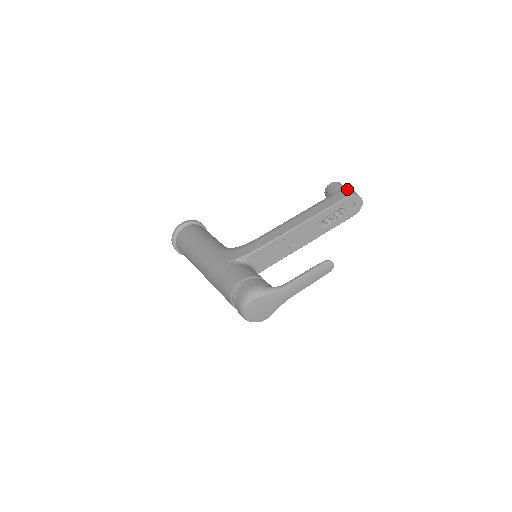
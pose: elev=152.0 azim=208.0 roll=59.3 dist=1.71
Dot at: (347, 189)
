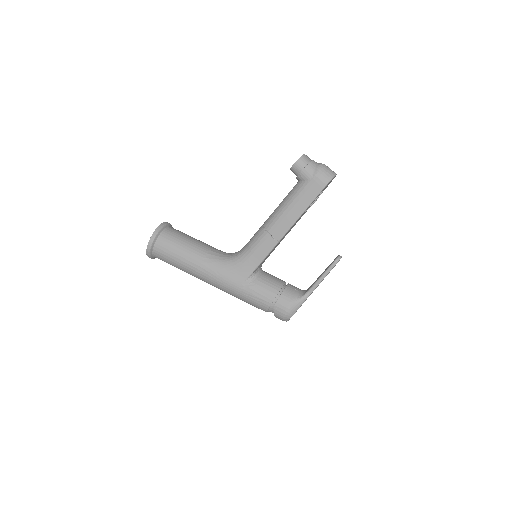
Dot at: (319, 172)
